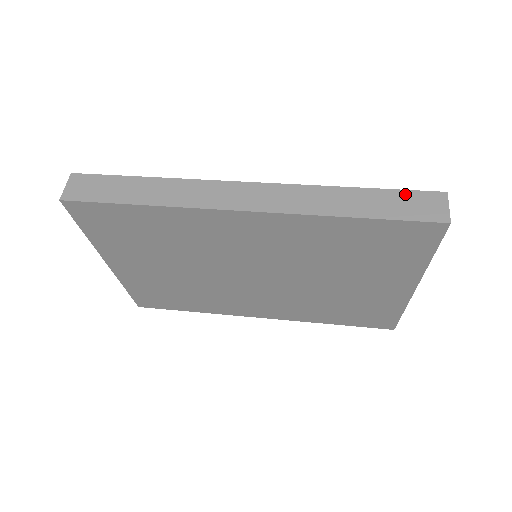
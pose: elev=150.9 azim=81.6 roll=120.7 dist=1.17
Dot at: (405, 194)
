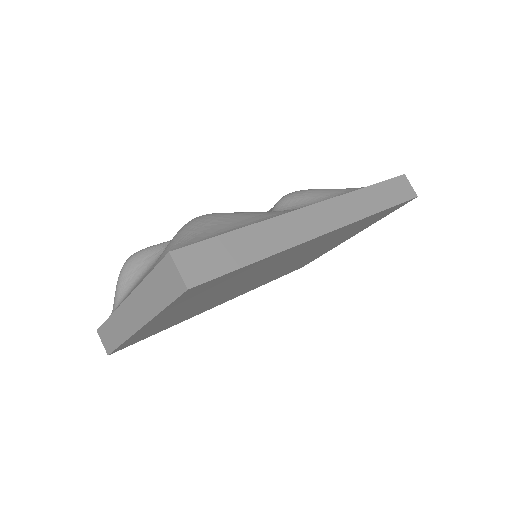
Dot at: (391, 183)
